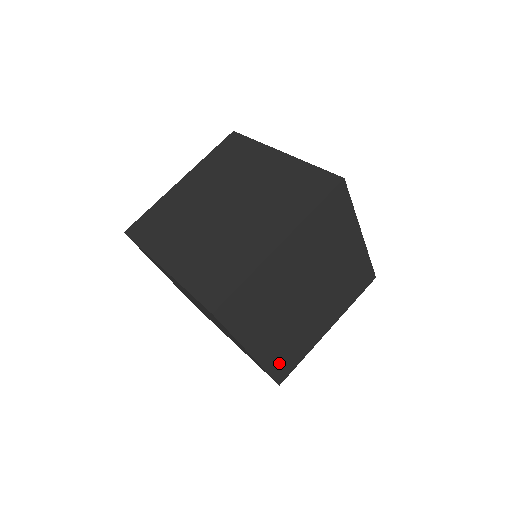
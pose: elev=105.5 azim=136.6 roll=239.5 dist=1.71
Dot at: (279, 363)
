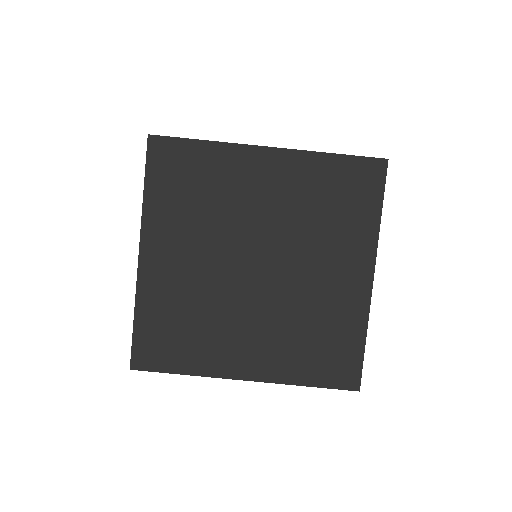
Dot at: (317, 366)
